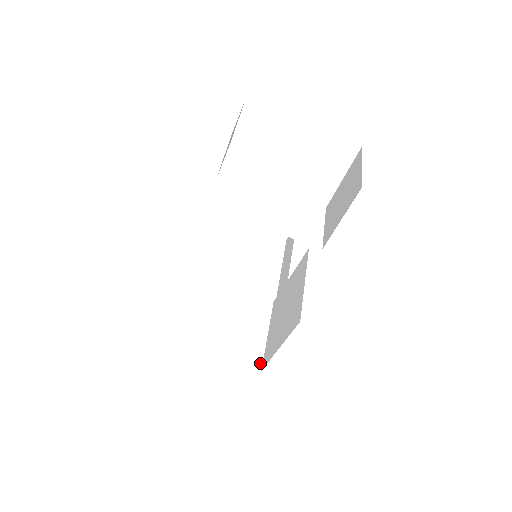
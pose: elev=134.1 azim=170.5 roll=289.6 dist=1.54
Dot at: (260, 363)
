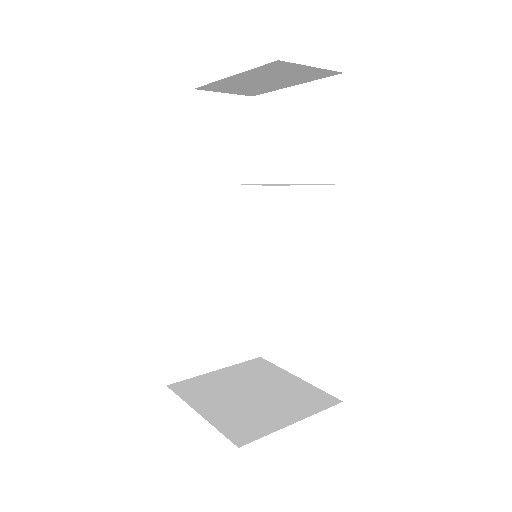
Dot at: (247, 441)
